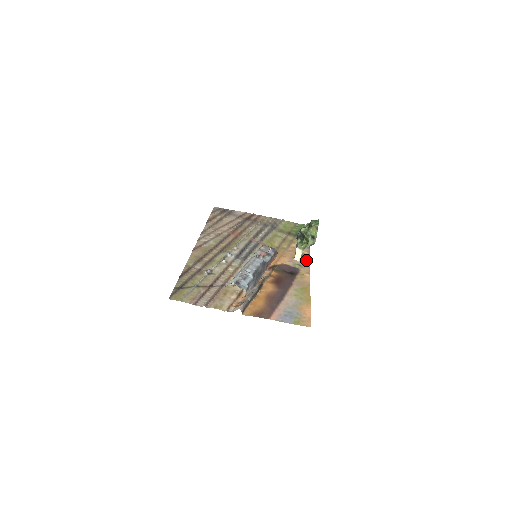
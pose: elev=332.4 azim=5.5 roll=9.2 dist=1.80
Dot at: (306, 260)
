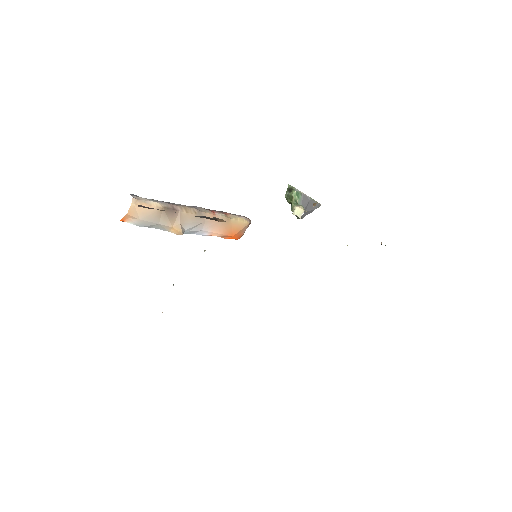
Dot at: occluded
